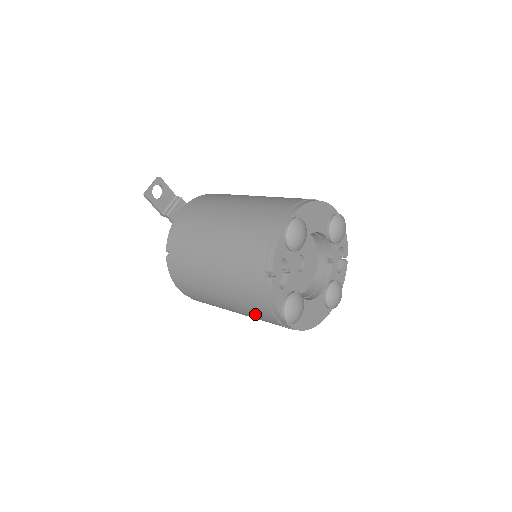
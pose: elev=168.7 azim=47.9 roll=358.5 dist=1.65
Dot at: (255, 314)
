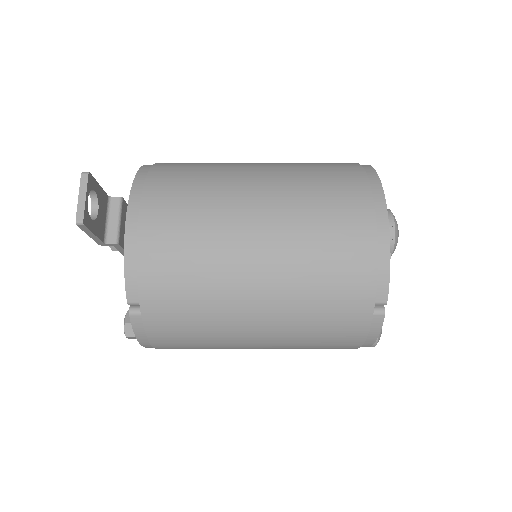
Dot at: (315, 348)
